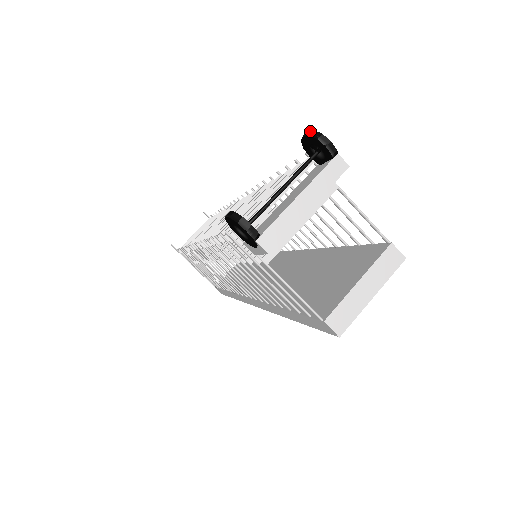
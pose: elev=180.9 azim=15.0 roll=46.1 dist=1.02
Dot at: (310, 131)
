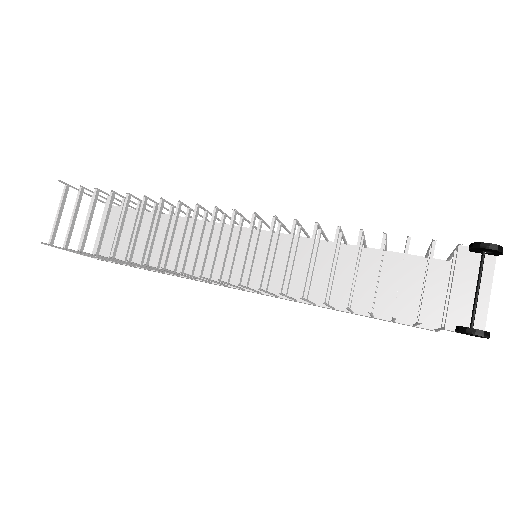
Dot at: (495, 246)
